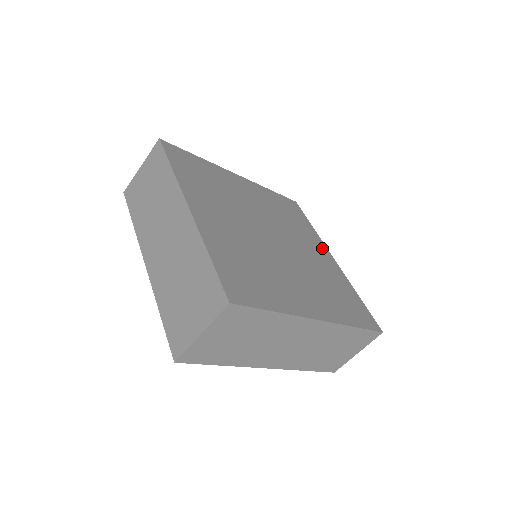
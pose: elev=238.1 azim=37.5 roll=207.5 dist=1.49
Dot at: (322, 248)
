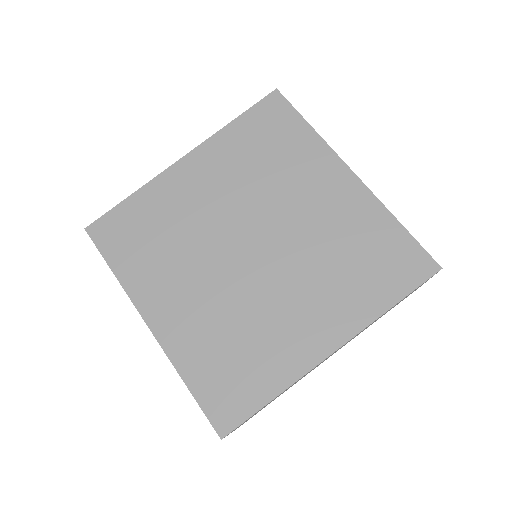
Dot at: (330, 169)
